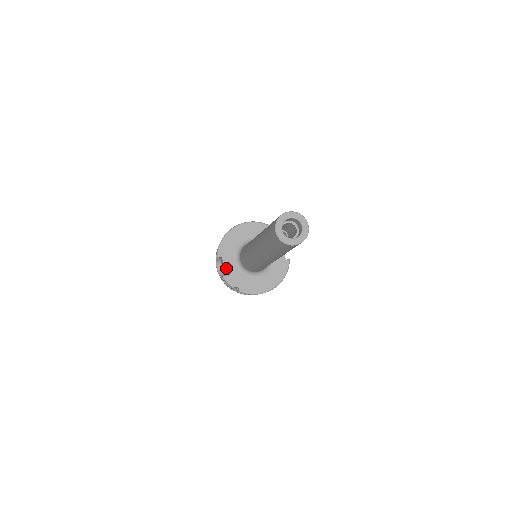
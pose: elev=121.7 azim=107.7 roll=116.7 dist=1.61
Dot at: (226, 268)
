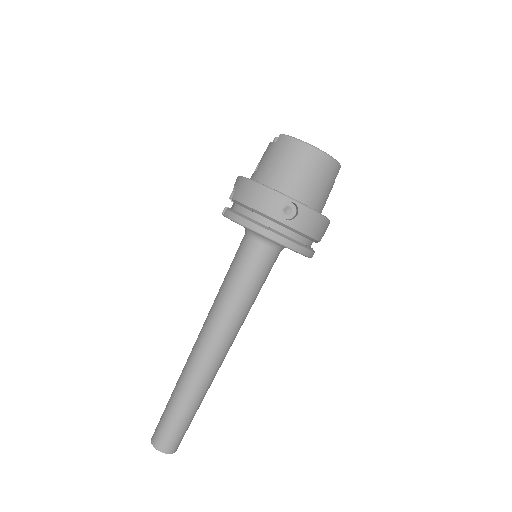
Dot at: occluded
